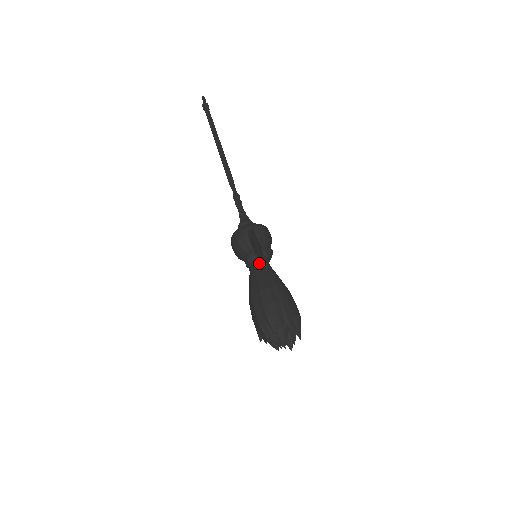
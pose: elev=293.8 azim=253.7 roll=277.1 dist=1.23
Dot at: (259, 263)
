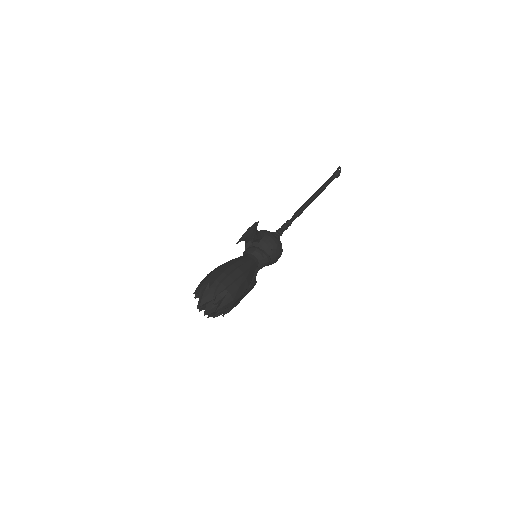
Dot at: (248, 255)
